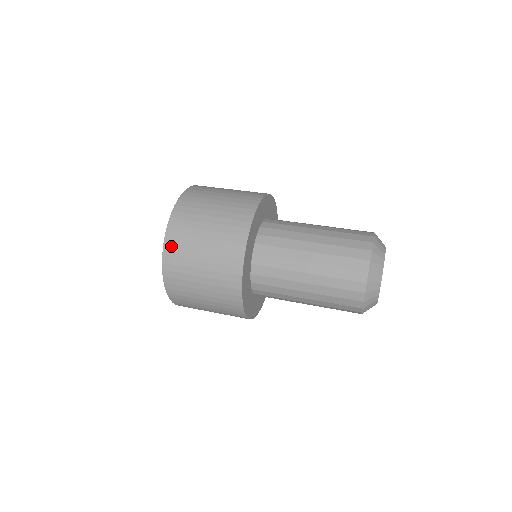
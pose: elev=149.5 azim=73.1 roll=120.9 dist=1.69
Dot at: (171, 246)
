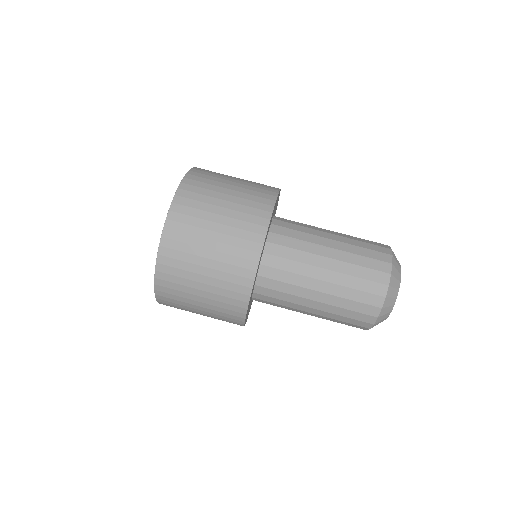
Dot at: occluded
